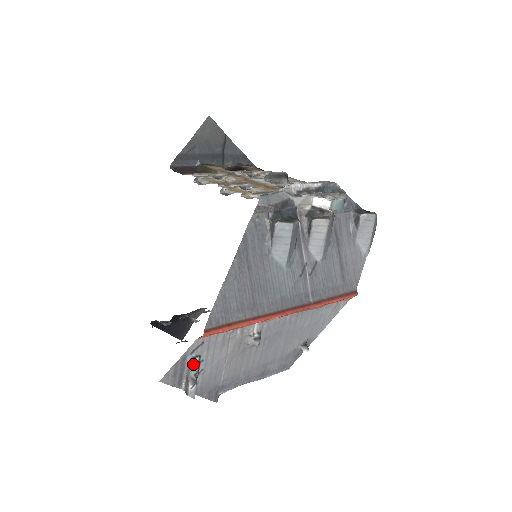
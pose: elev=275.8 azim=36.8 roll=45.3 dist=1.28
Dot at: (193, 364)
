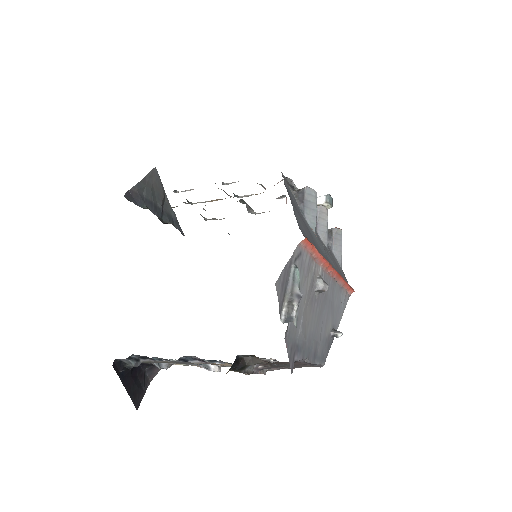
Dot at: (297, 276)
